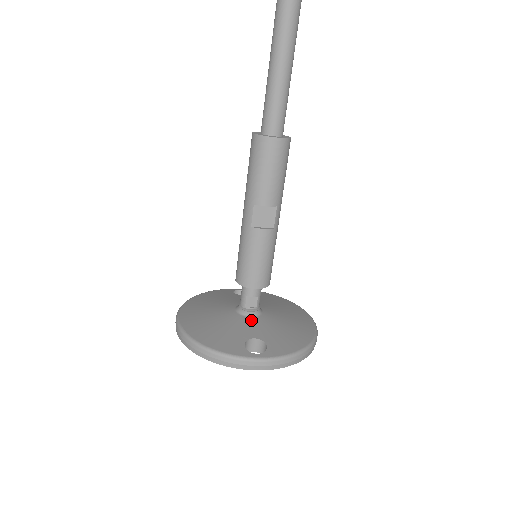
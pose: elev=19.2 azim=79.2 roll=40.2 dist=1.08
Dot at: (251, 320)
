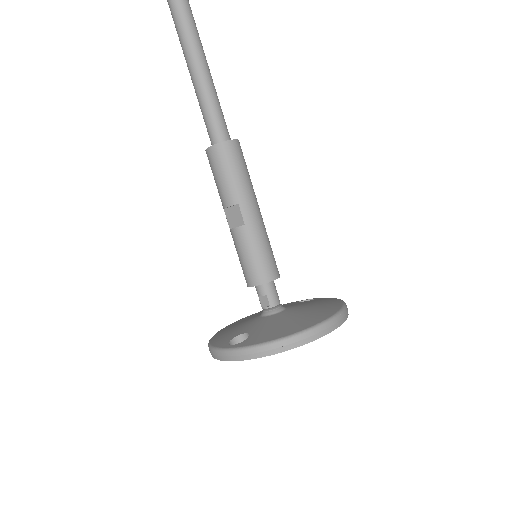
Dot at: (261, 319)
